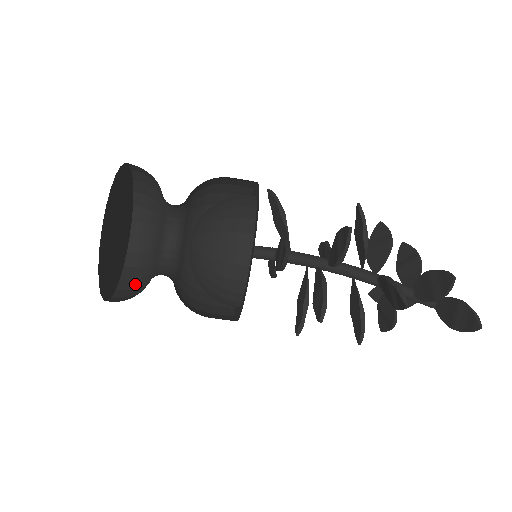
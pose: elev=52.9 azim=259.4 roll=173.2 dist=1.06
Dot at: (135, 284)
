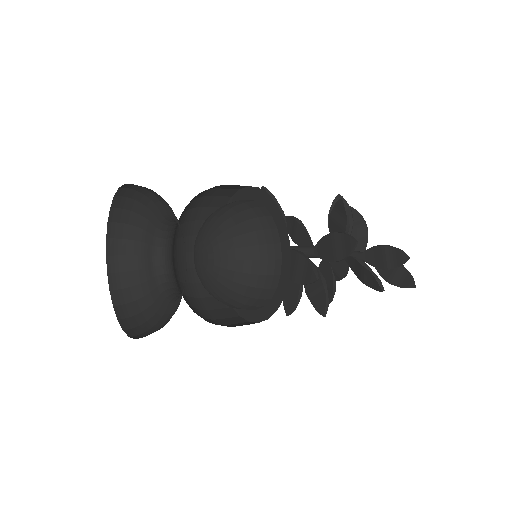
Dot at: (130, 295)
